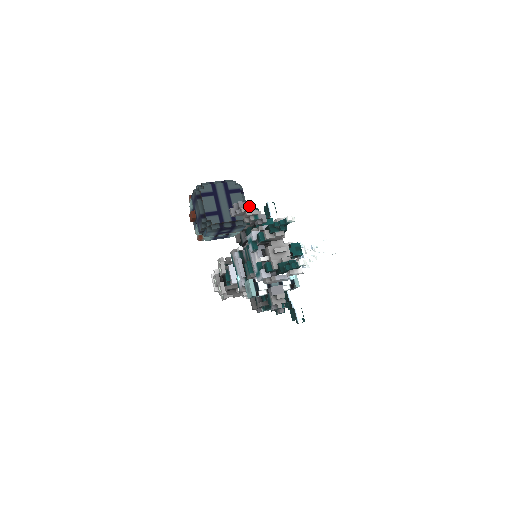
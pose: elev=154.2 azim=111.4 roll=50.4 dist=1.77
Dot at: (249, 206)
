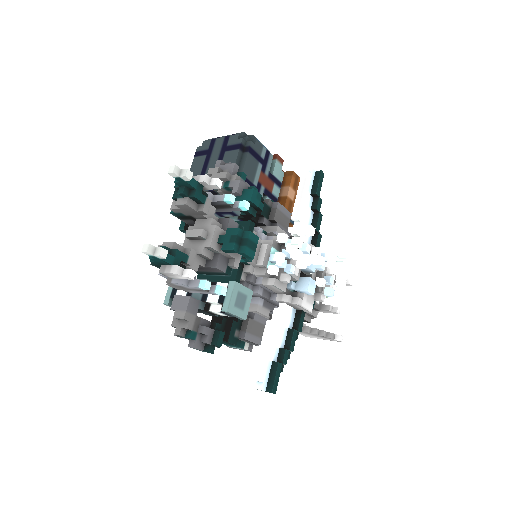
Dot at: (226, 167)
